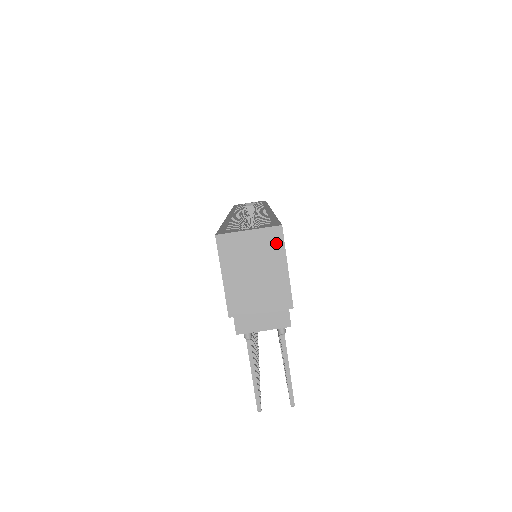
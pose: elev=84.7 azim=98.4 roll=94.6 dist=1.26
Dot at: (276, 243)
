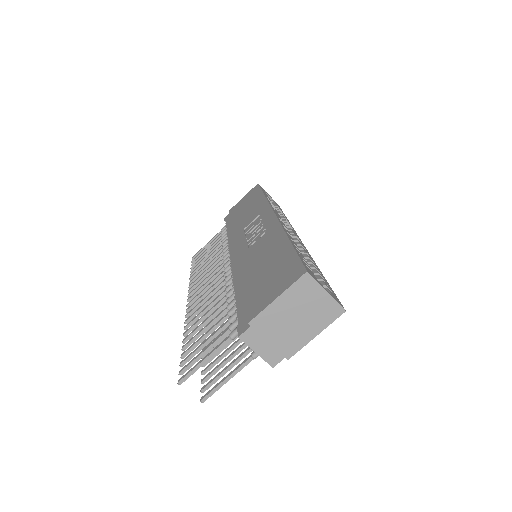
Dot at: (330, 316)
